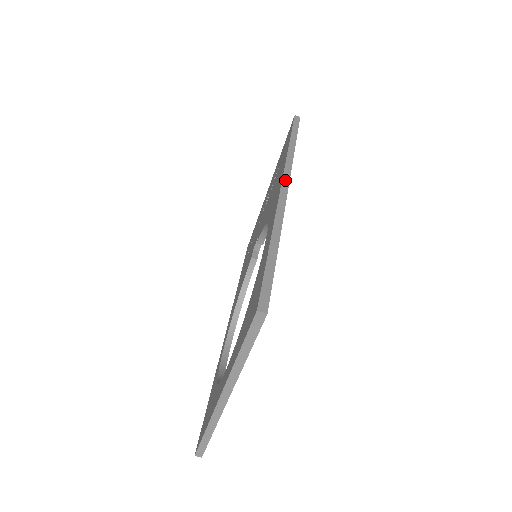
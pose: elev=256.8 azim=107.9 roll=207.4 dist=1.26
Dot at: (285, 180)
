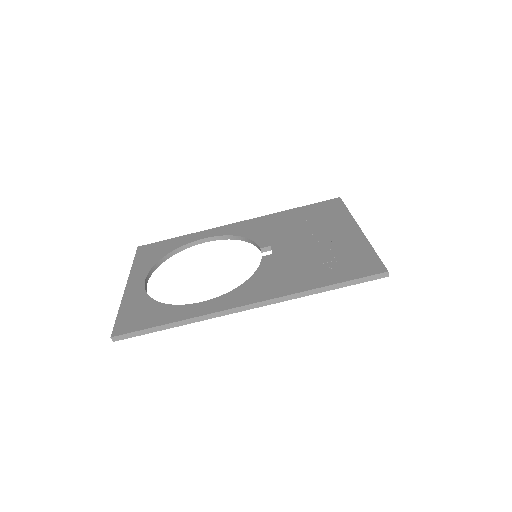
Dot at: (254, 305)
